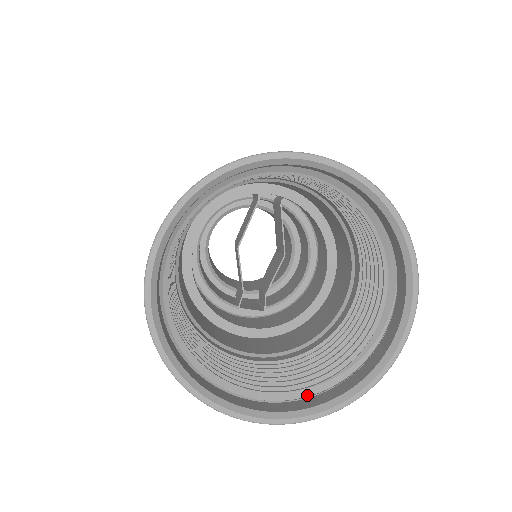
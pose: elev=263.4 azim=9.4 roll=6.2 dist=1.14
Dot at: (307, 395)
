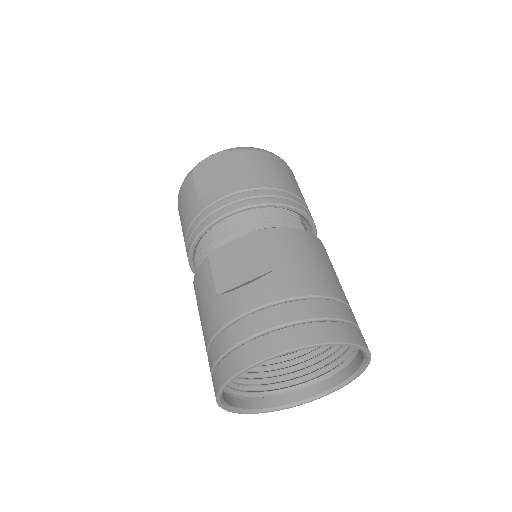
Dot at: (244, 396)
